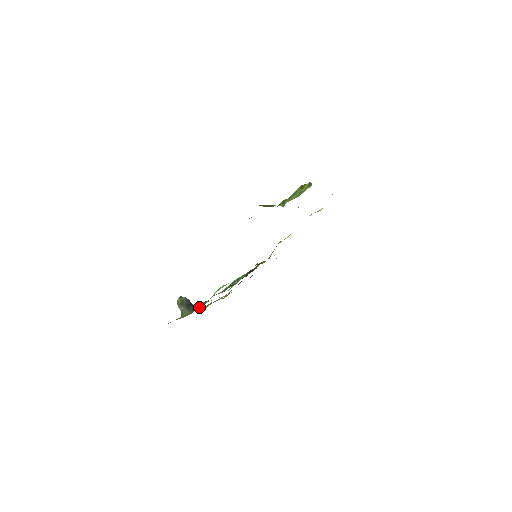
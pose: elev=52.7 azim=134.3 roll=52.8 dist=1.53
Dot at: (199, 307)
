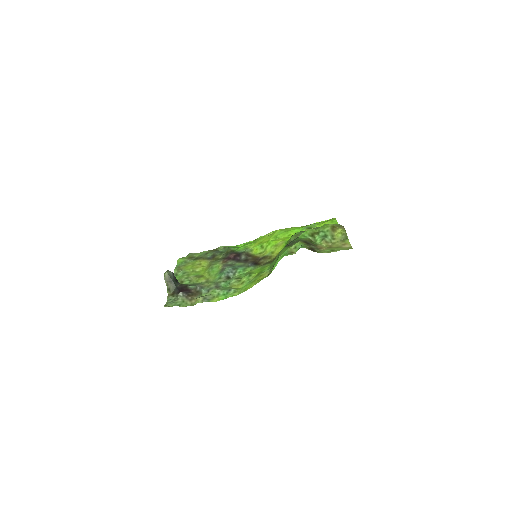
Dot at: (193, 291)
